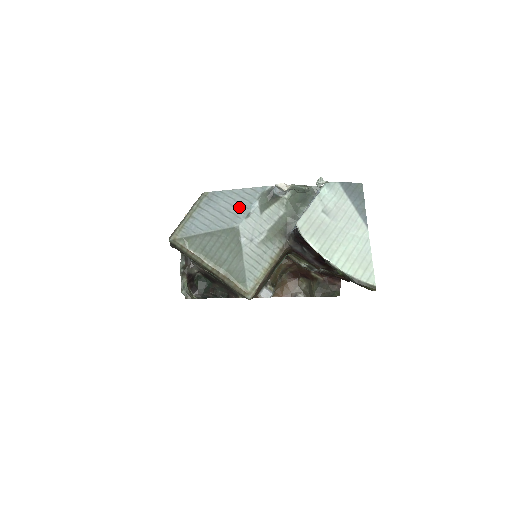
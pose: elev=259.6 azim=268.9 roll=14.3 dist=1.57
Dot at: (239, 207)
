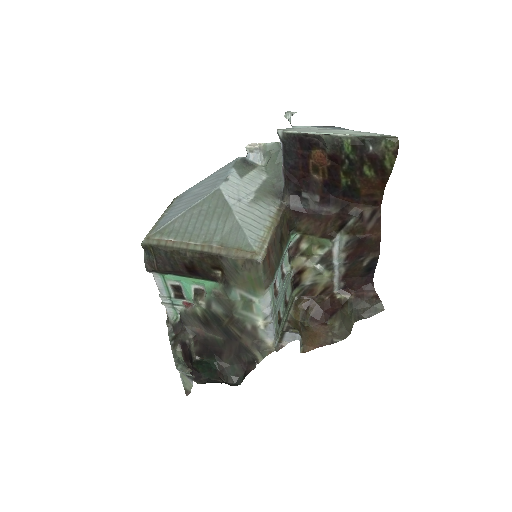
Dot at: (215, 180)
